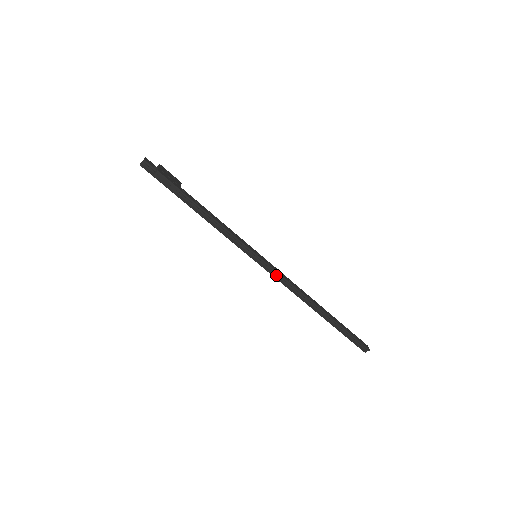
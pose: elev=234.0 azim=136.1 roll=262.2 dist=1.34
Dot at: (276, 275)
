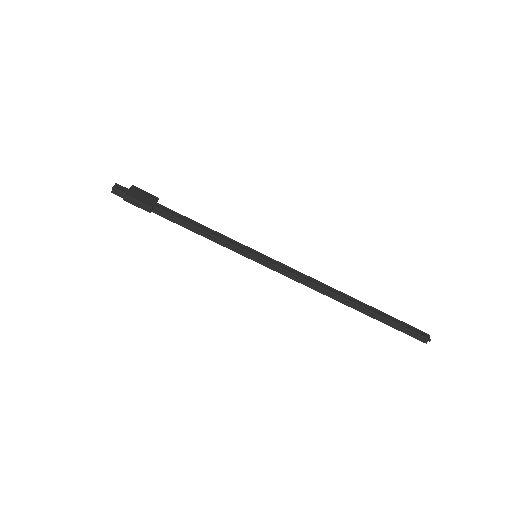
Dot at: (285, 272)
